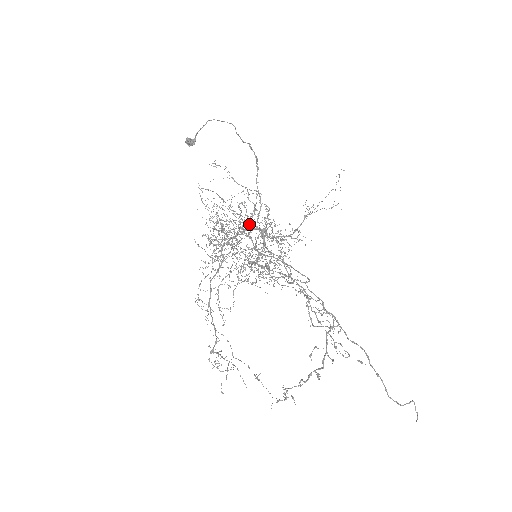
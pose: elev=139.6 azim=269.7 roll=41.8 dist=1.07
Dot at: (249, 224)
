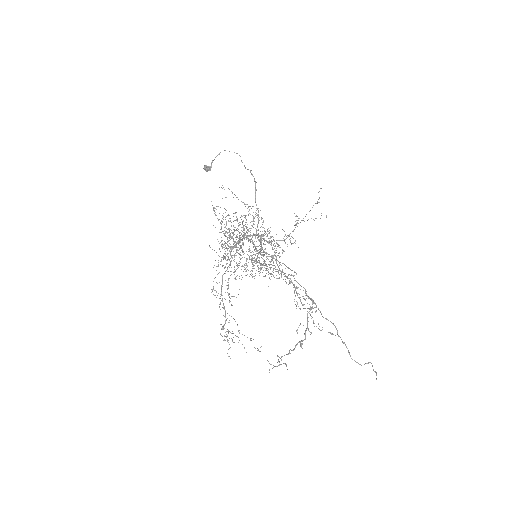
Dot at: occluded
